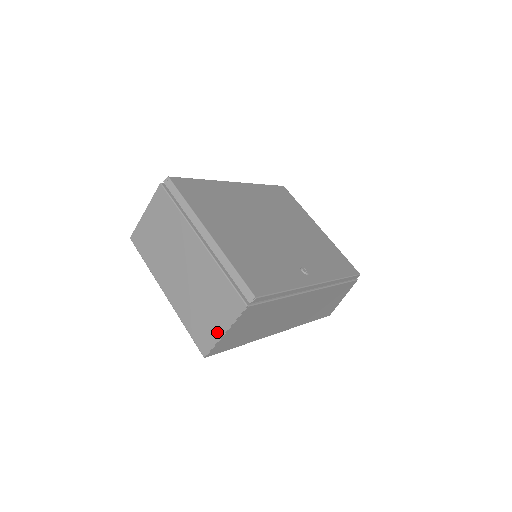
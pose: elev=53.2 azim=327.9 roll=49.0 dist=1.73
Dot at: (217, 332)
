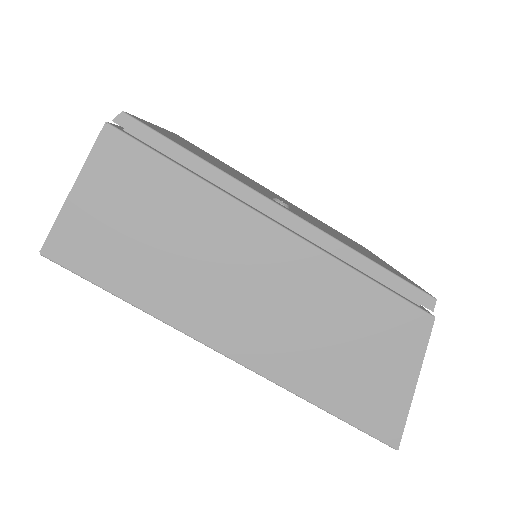
Dot at: occluded
